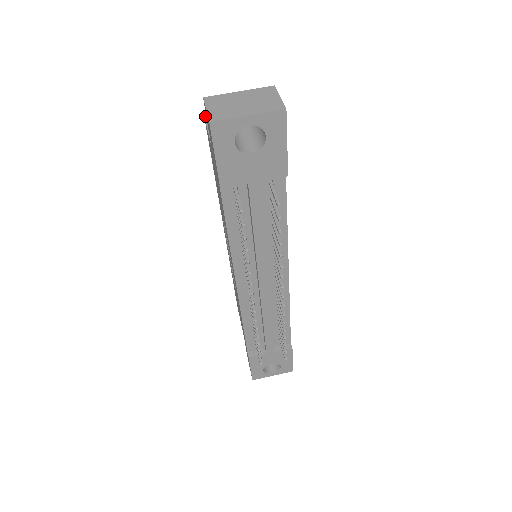
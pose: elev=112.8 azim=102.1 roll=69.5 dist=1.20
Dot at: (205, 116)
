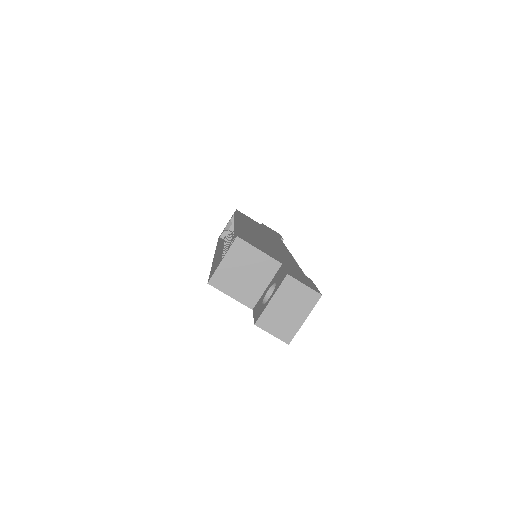
Dot at: (210, 284)
